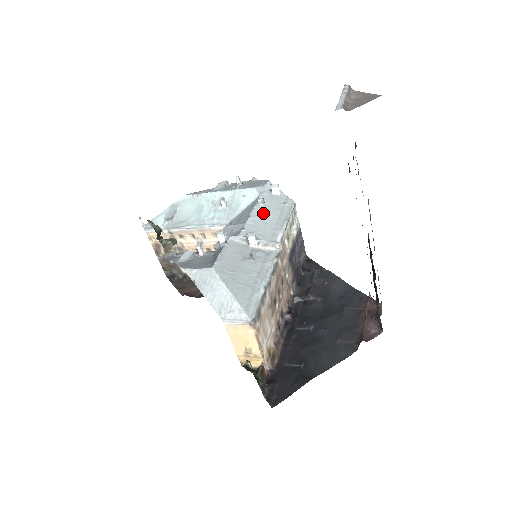
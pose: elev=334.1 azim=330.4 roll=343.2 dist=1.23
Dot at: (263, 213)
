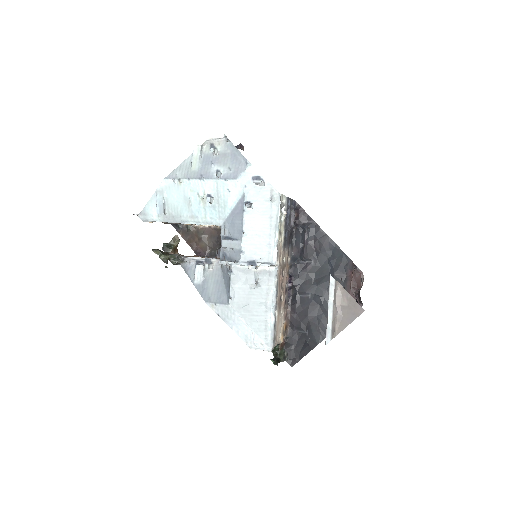
Dot at: (254, 222)
